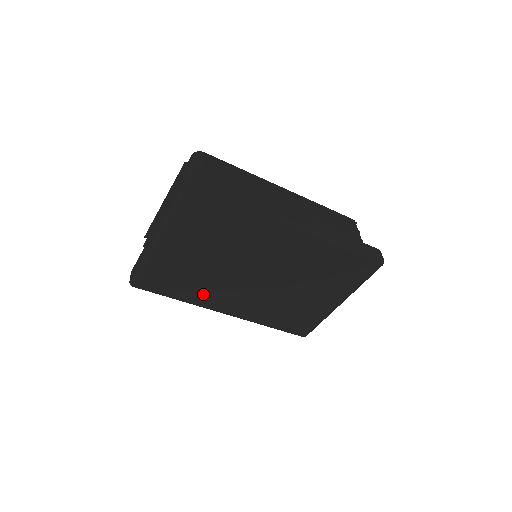
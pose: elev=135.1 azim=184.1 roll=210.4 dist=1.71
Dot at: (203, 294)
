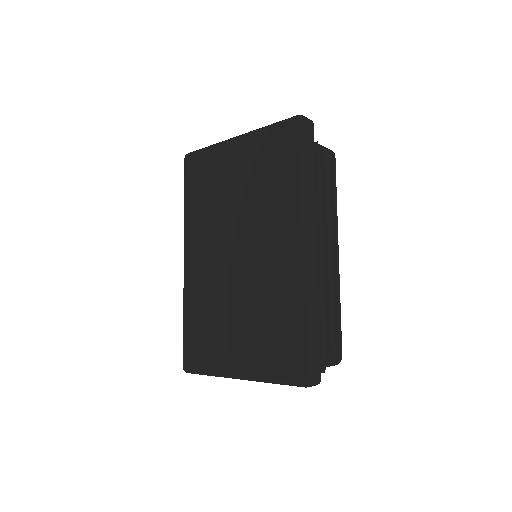
Dot at: (198, 220)
